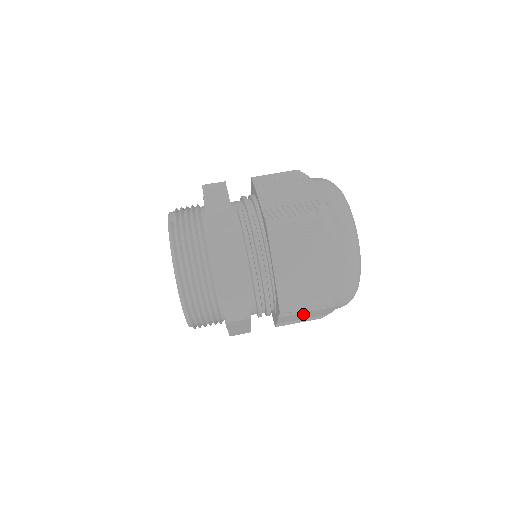
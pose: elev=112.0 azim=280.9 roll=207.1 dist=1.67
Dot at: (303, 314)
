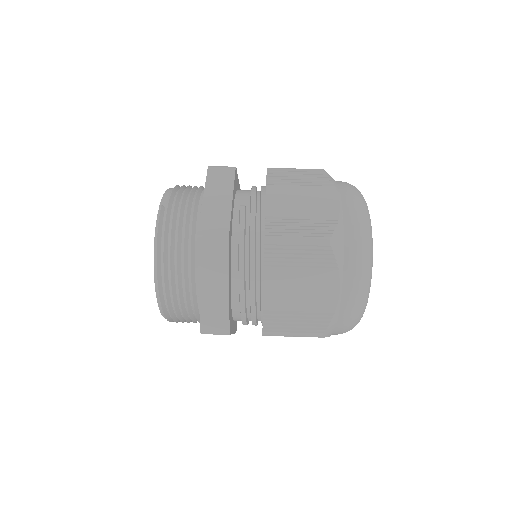
Dot at: occluded
